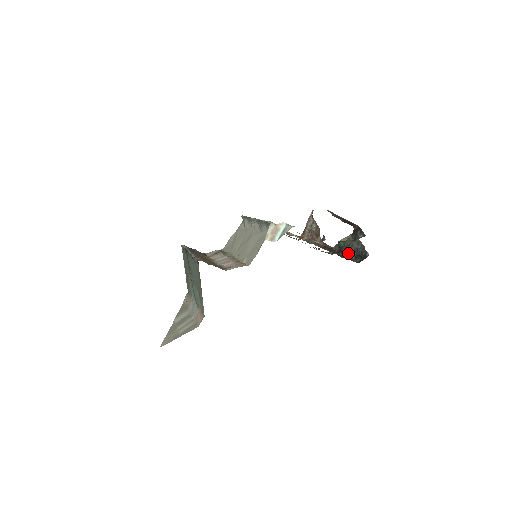
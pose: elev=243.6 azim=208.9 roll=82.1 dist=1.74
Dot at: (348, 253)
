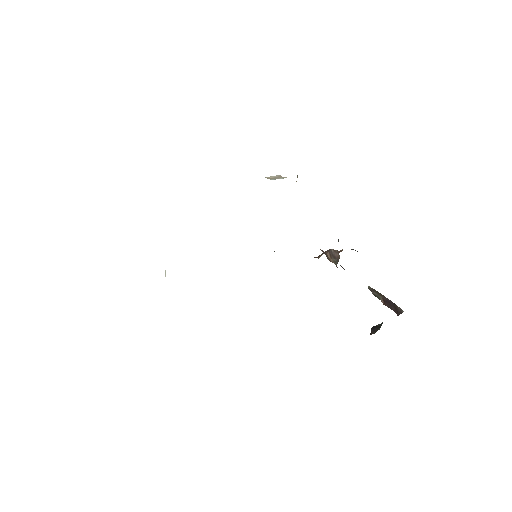
Dot at: (355, 250)
